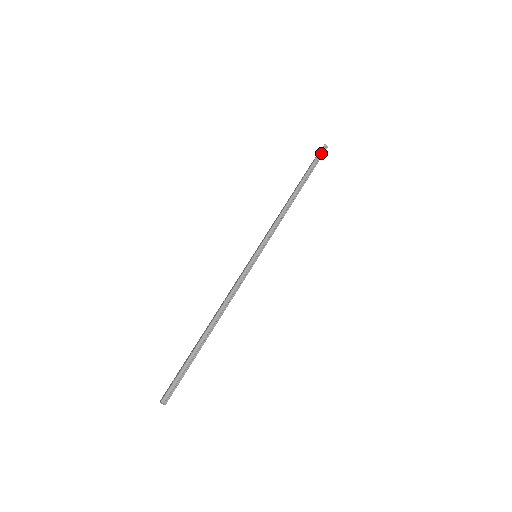
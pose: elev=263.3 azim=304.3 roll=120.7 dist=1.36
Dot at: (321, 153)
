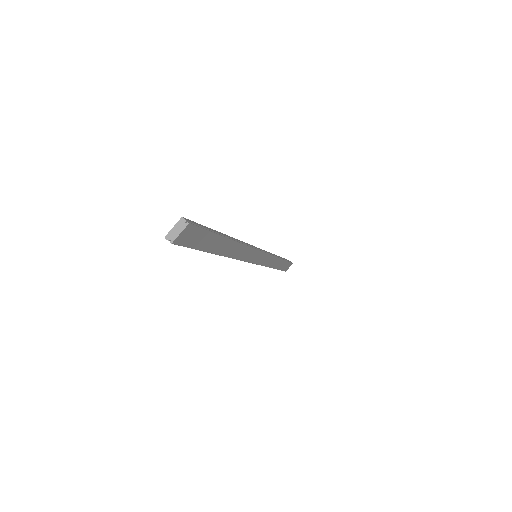
Dot at: (289, 261)
